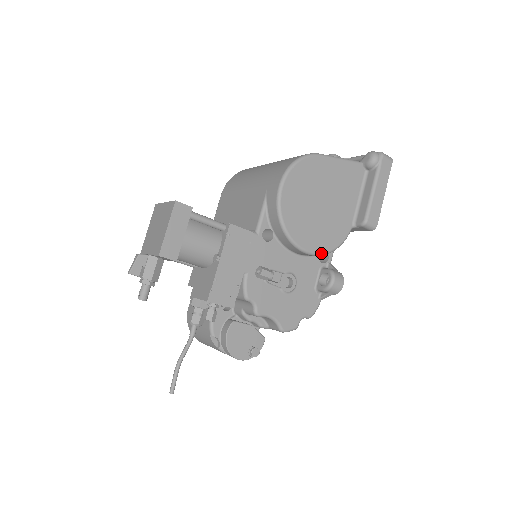
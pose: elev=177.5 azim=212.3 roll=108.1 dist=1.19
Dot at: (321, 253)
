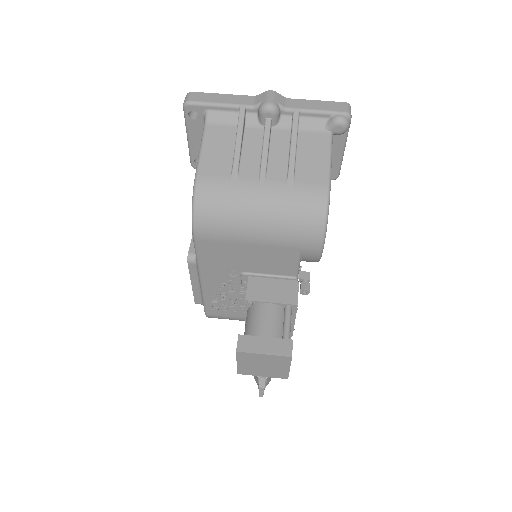
Dot at: occluded
